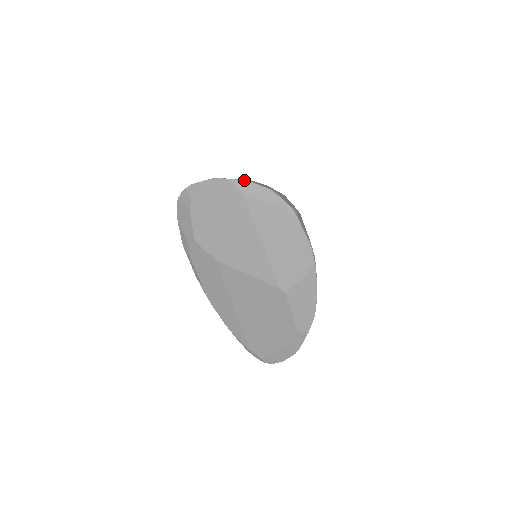
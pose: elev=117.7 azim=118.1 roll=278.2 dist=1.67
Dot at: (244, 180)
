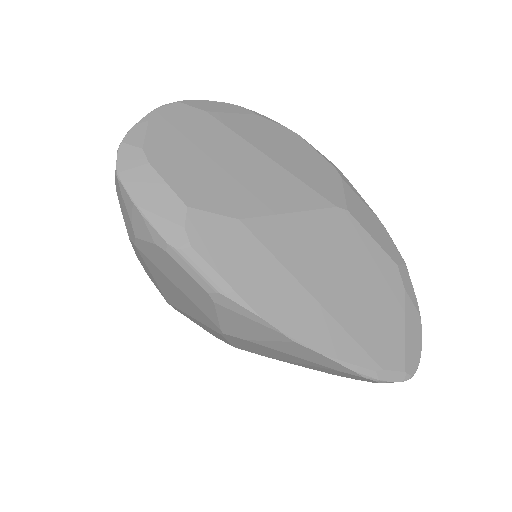
Dot at: occluded
